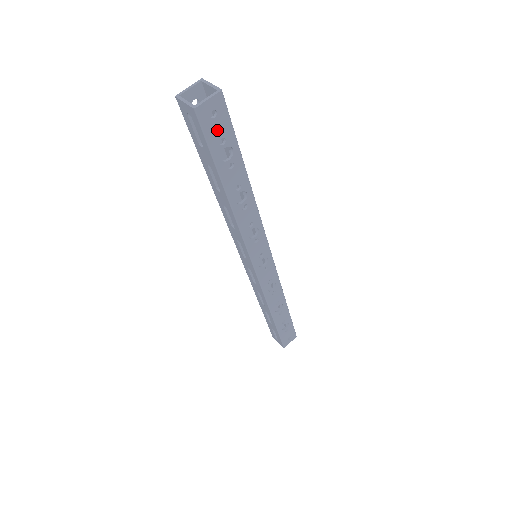
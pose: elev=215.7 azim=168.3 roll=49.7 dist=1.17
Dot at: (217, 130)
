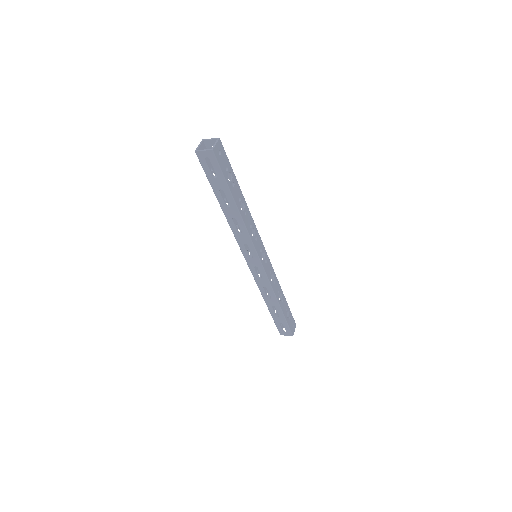
Dot at: (223, 162)
